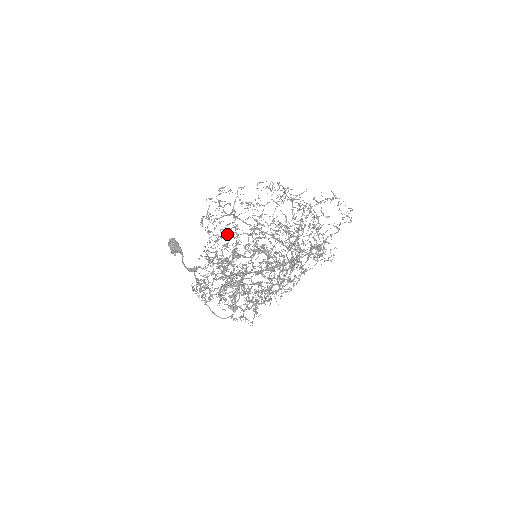
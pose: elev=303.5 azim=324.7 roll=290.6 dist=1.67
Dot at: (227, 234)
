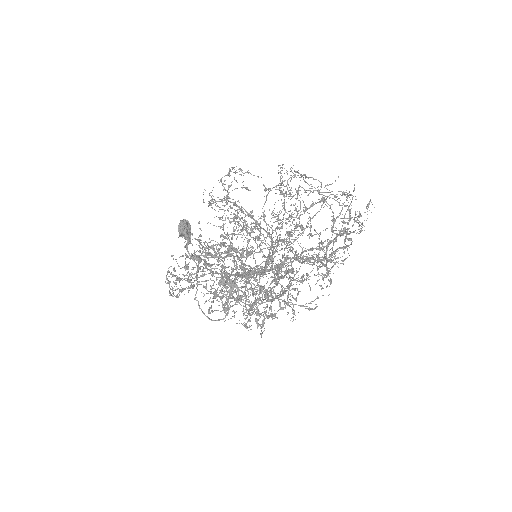
Dot at: (199, 223)
